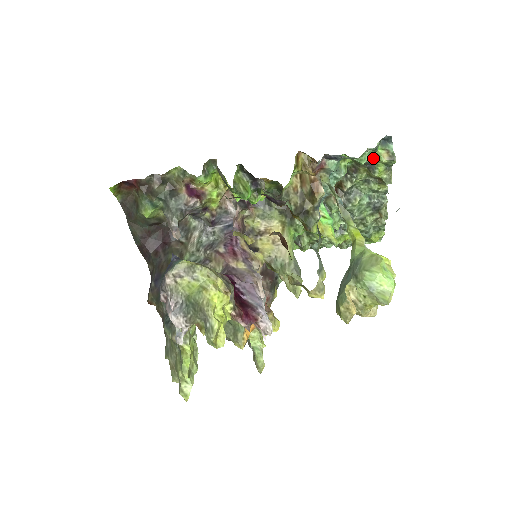
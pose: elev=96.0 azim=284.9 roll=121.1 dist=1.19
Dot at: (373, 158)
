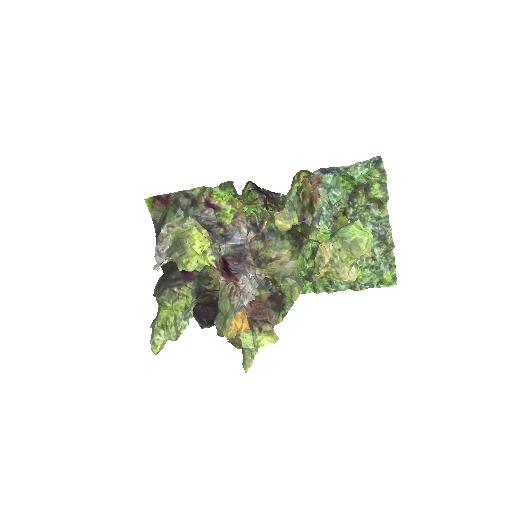
Dot at: (367, 177)
